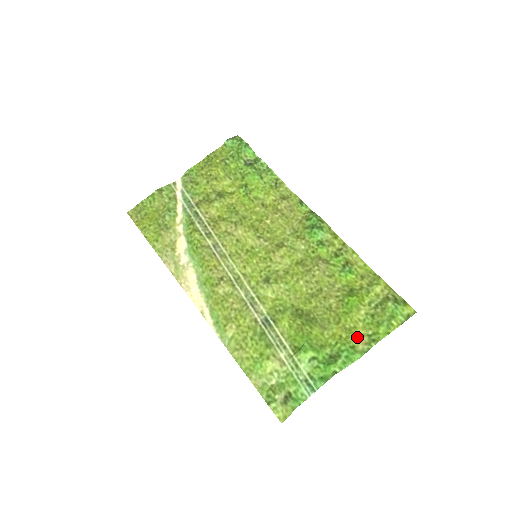
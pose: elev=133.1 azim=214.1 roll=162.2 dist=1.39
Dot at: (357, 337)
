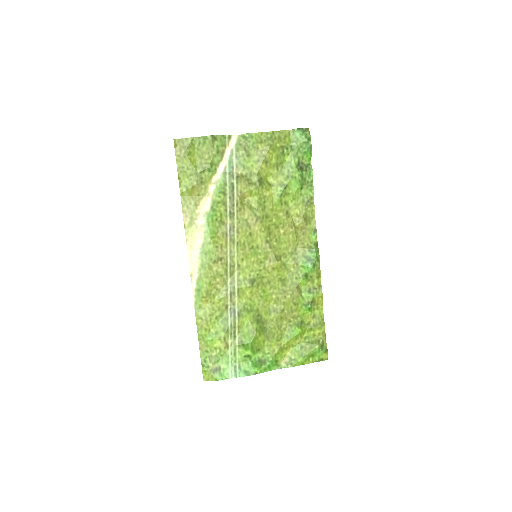
Dot at: (283, 355)
